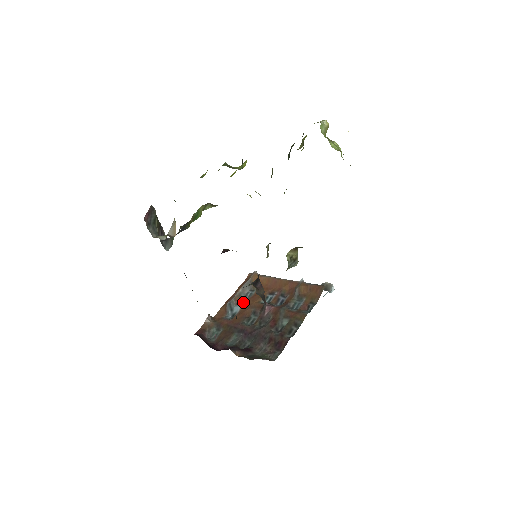
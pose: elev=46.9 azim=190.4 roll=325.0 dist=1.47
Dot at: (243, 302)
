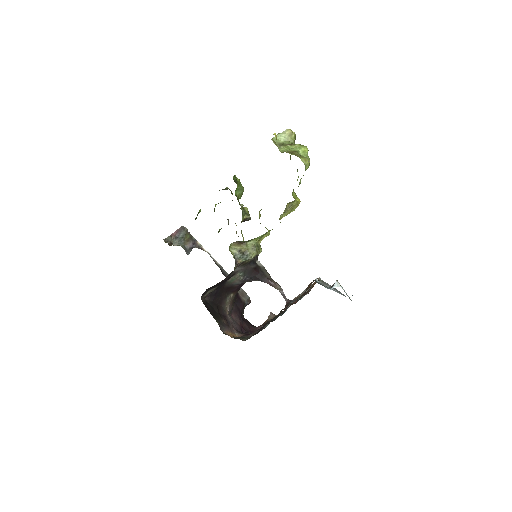
Dot at: occluded
